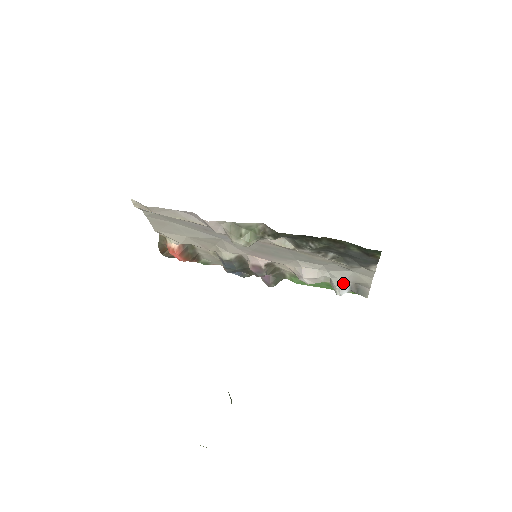
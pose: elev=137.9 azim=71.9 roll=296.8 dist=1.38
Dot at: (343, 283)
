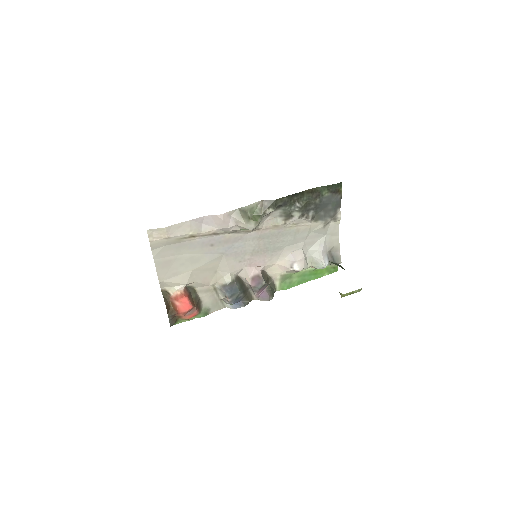
Dot at: (322, 253)
